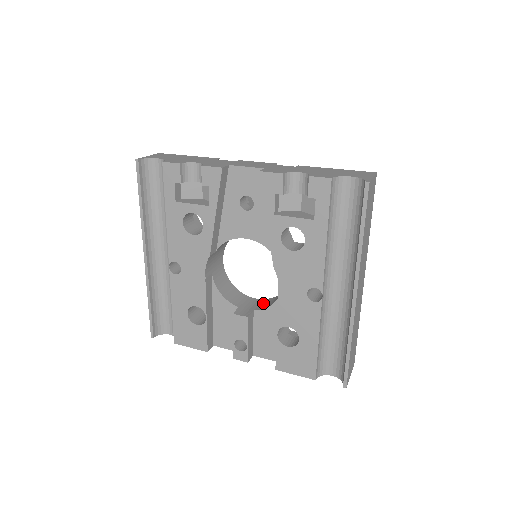
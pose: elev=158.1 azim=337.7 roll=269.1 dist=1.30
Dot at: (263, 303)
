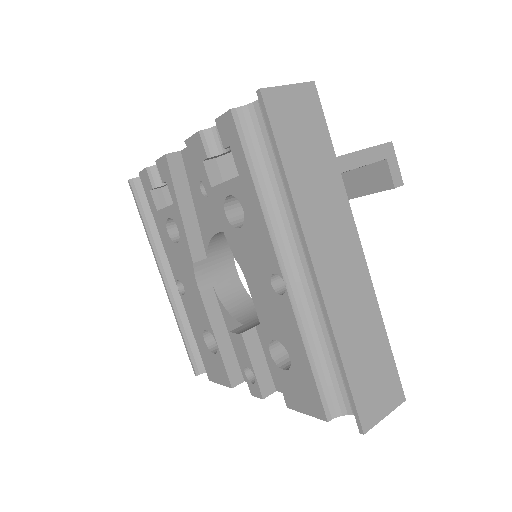
Dot at: occluded
